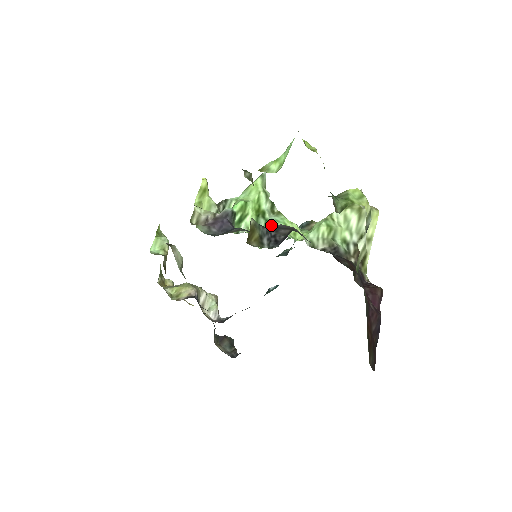
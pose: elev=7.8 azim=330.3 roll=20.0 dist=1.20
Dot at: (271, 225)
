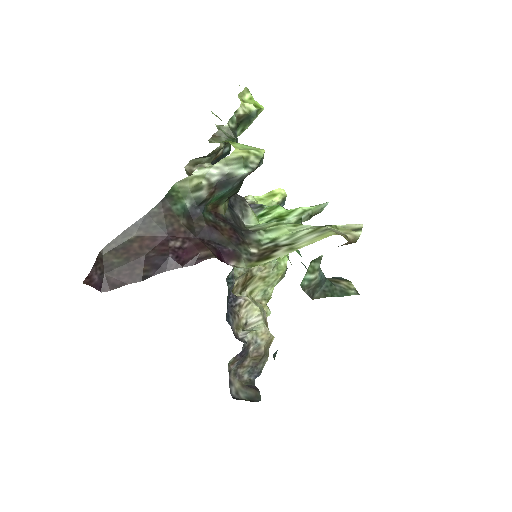
Dot at: occluded
